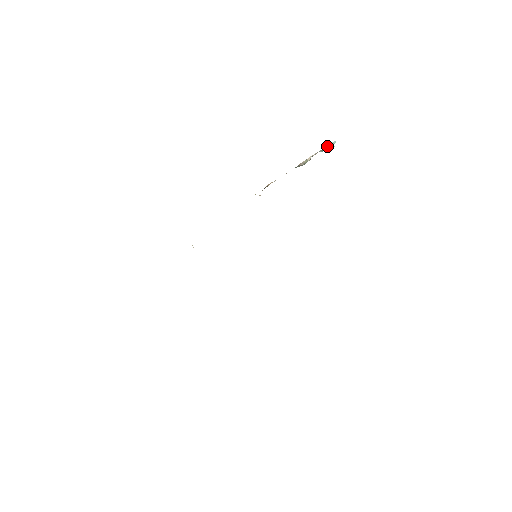
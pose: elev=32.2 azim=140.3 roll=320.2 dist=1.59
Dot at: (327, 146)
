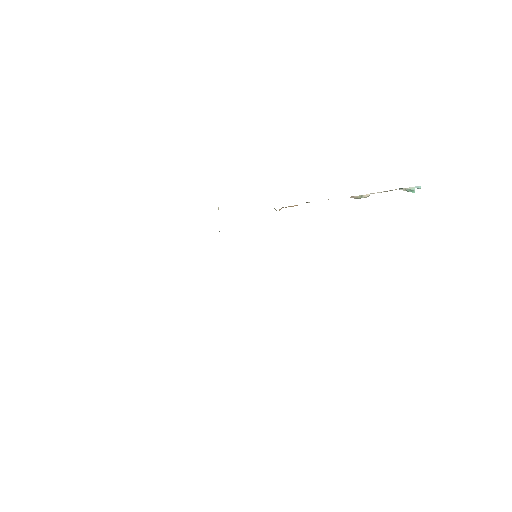
Dot at: (405, 188)
